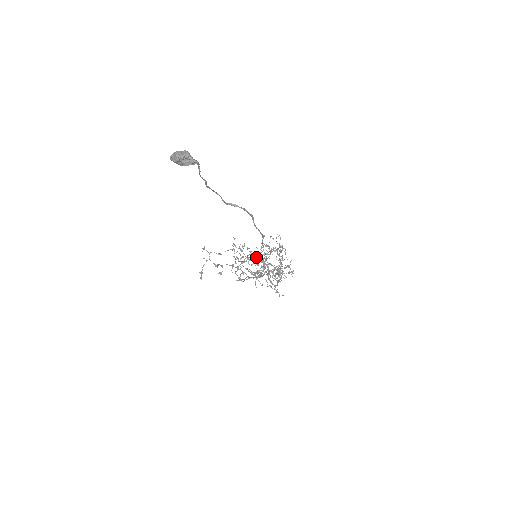
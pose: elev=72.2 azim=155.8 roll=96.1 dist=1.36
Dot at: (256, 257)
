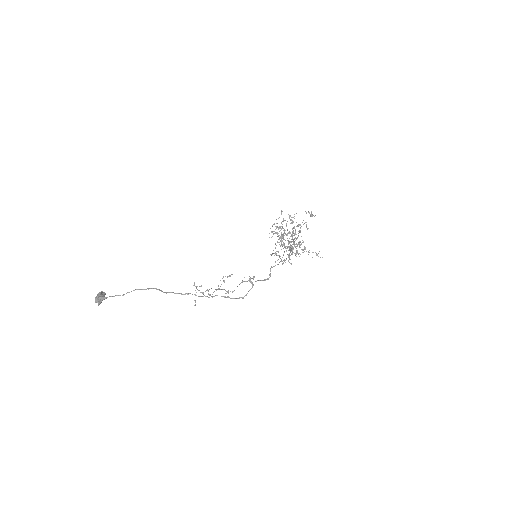
Dot at: occluded
